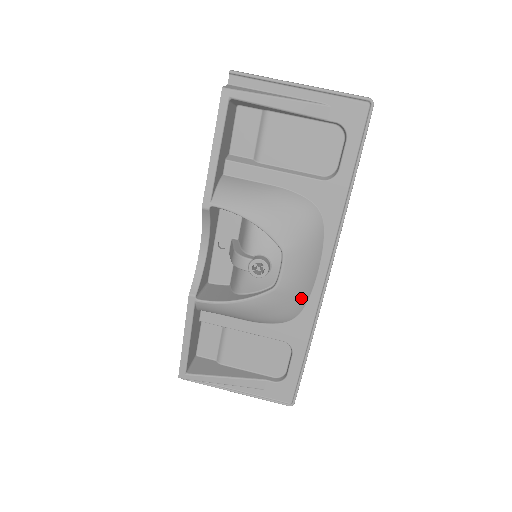
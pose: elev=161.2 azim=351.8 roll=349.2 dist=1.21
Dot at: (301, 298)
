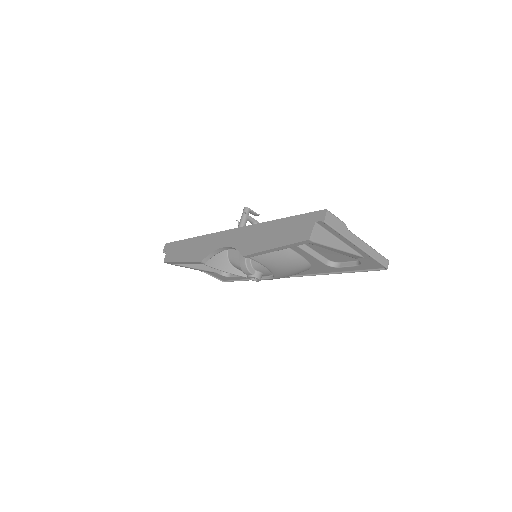
Dot at: occluded
